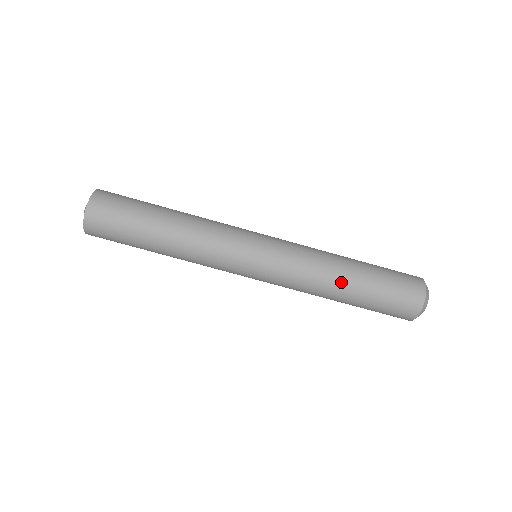
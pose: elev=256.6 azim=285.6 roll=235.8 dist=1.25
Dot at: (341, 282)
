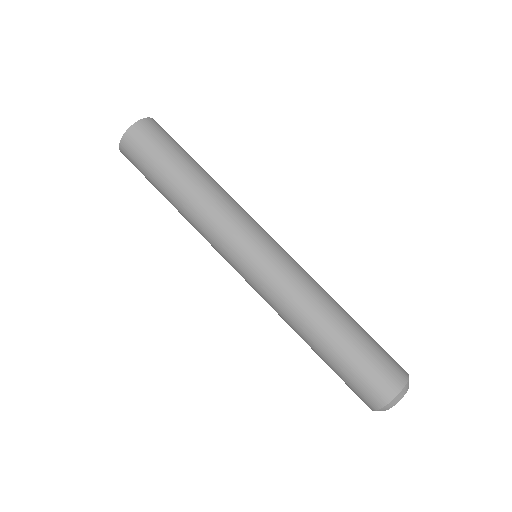
Dot at: (311, 334)
